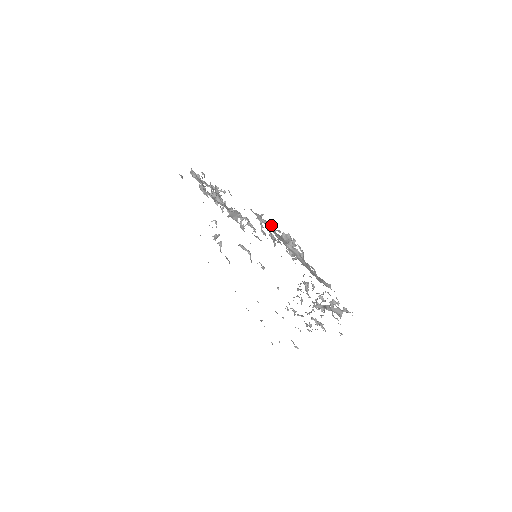
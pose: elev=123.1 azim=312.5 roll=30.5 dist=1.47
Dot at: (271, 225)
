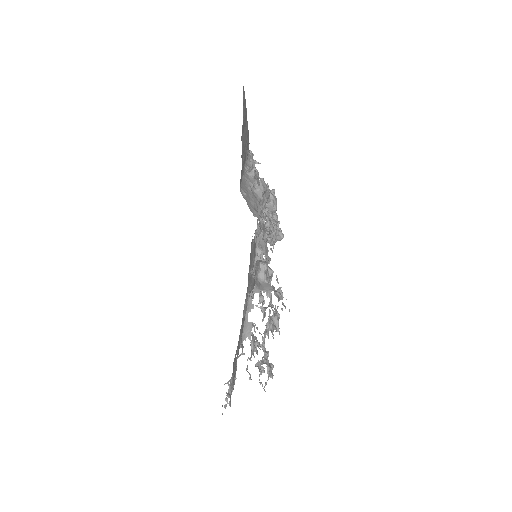
Dot at: (268, 188)
